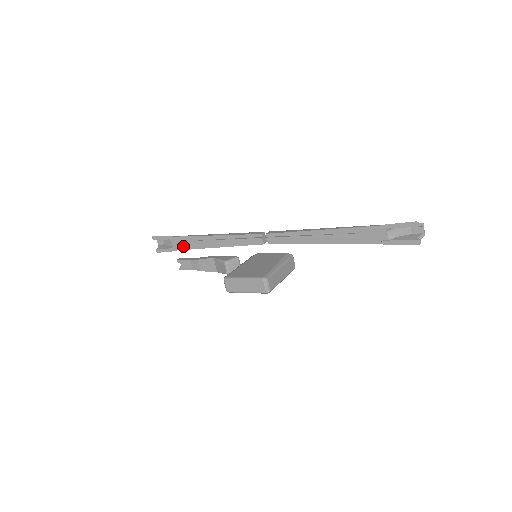
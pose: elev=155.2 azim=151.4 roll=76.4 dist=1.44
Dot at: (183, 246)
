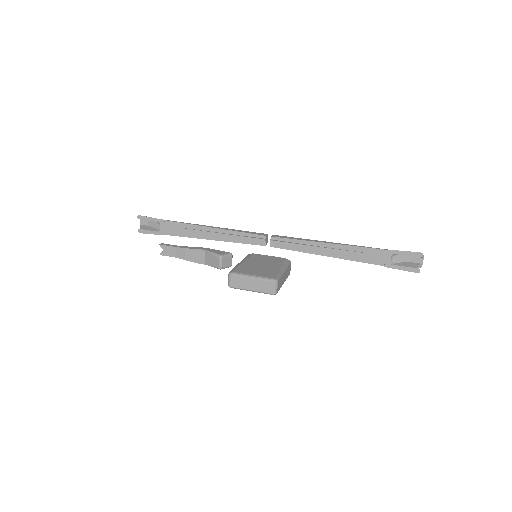
Dot at: (173, 232)
